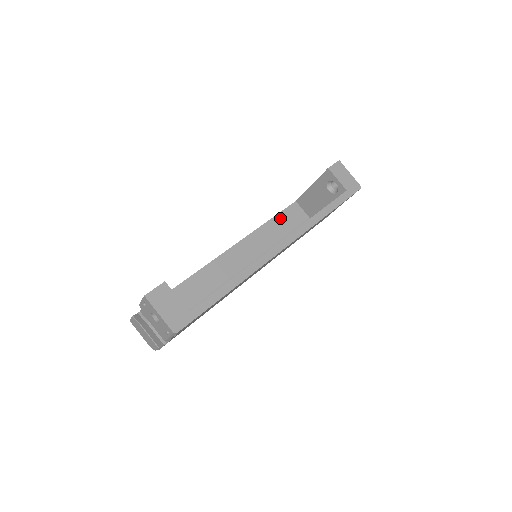
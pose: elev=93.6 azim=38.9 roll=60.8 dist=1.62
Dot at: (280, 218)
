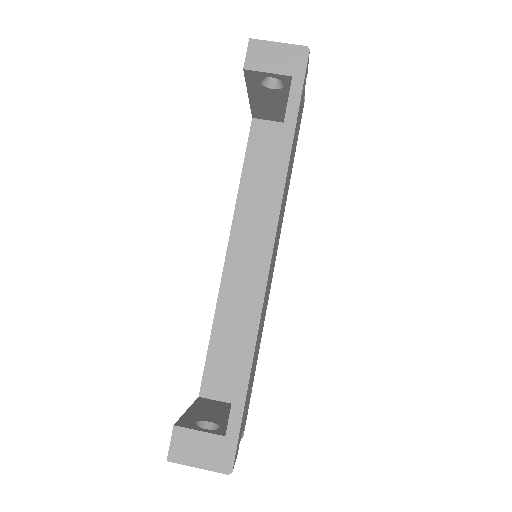
Dot at: (251, 161)
